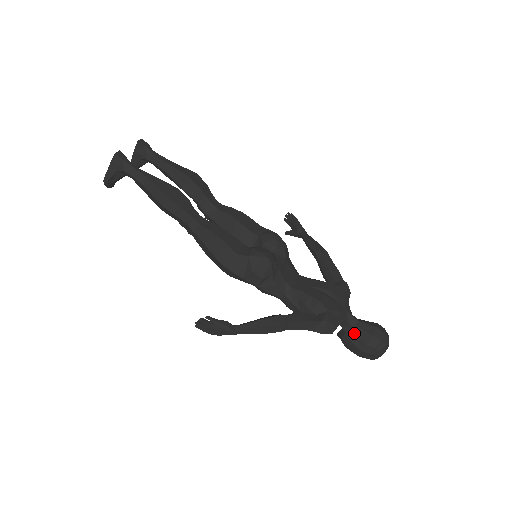
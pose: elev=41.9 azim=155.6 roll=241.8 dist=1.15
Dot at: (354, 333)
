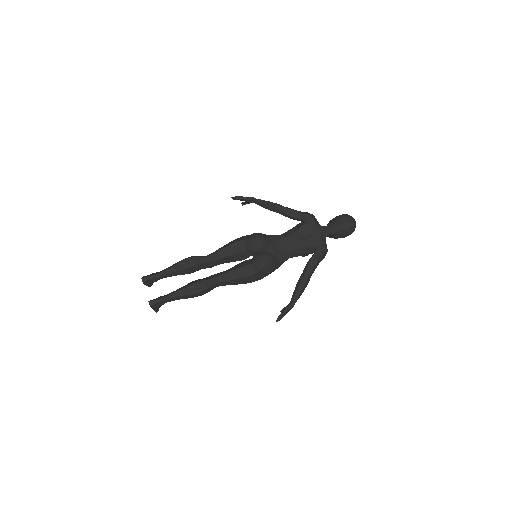
Dot at: (335, 235)
